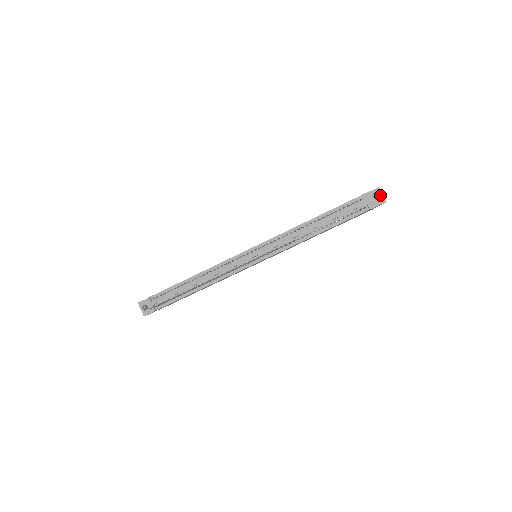
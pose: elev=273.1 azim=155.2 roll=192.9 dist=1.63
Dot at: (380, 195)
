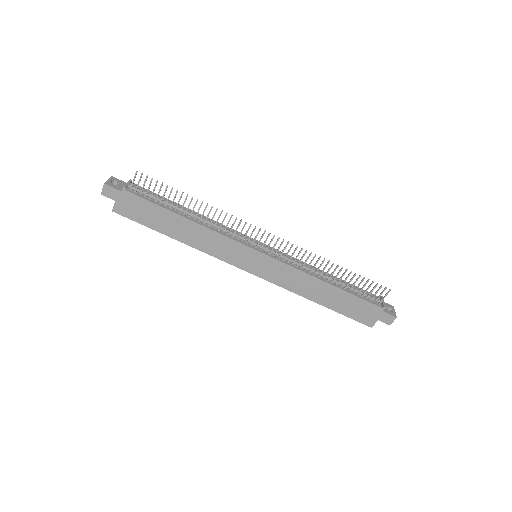
Dot at: (393, 310)
